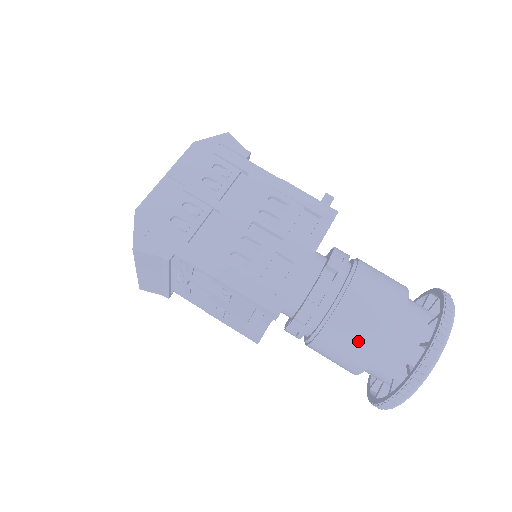
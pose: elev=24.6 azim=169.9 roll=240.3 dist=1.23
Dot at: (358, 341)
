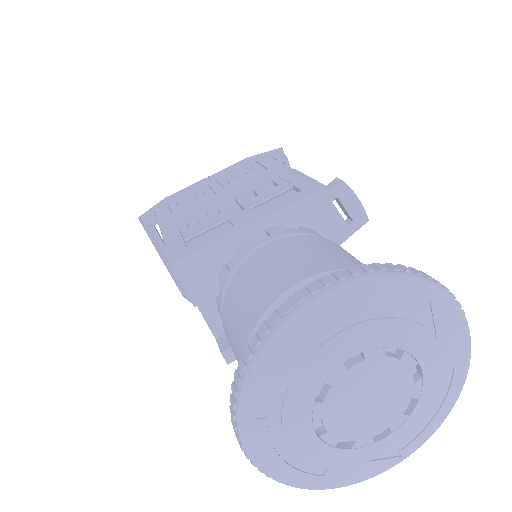
Dot at: (239, 315)
